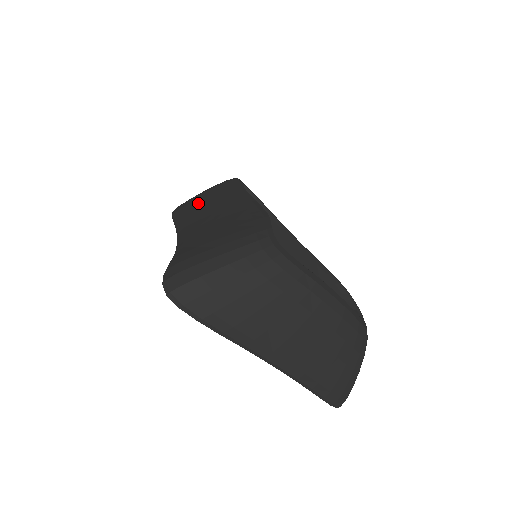
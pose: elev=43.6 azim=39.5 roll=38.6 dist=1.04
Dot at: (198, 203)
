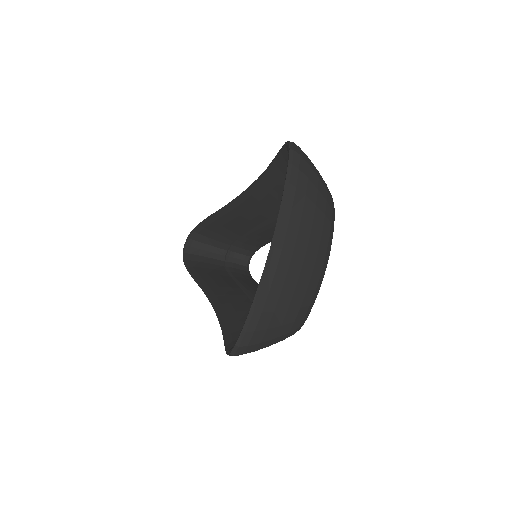
Dot at: occluded
